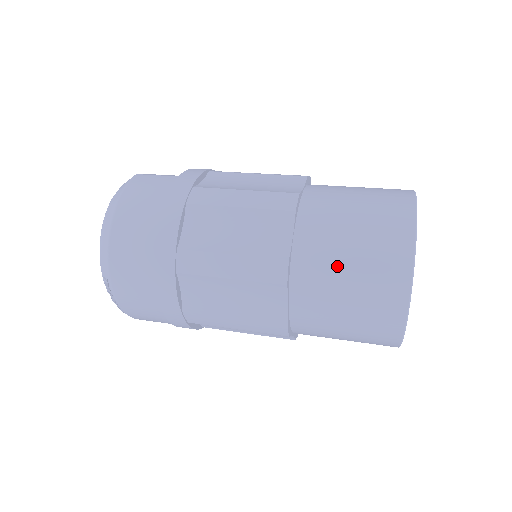
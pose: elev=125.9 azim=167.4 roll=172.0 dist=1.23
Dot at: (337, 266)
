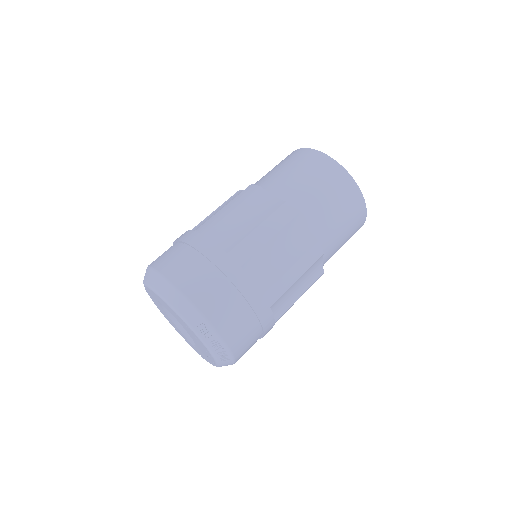
Dot at: (307, 187)
